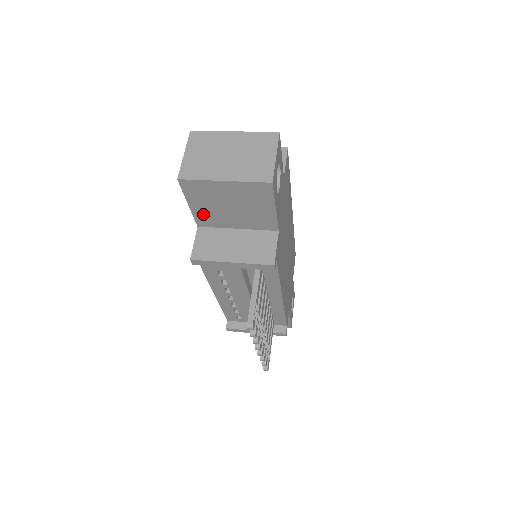
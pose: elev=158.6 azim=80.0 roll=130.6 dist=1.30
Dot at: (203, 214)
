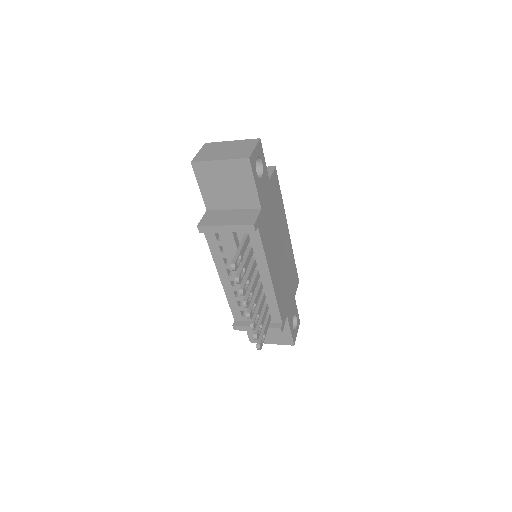
Dot at: (209, 196)
